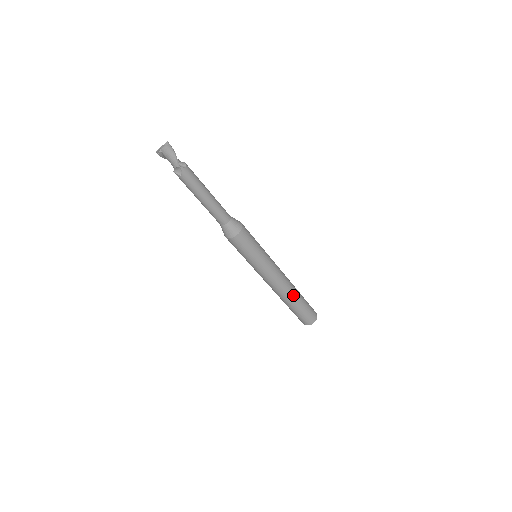
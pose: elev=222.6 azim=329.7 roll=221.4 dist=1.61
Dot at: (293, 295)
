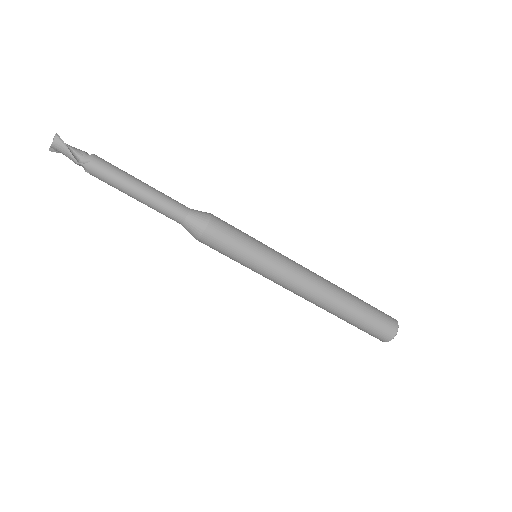
Dot at: (335, 305)
